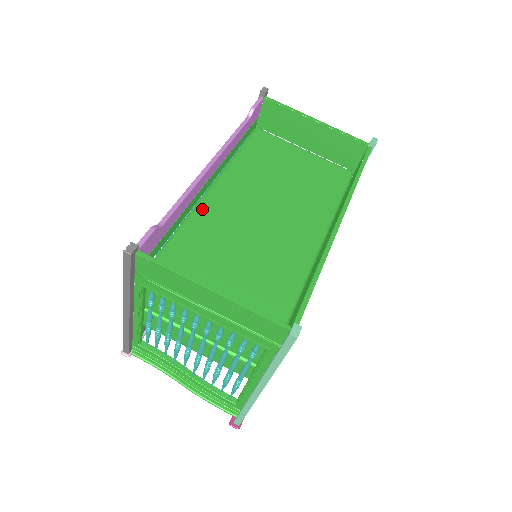
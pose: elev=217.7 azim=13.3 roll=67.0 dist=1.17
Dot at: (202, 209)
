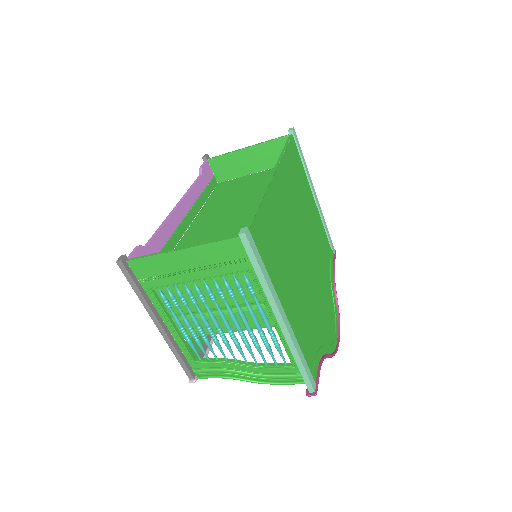
Dot at: (186, 237)
